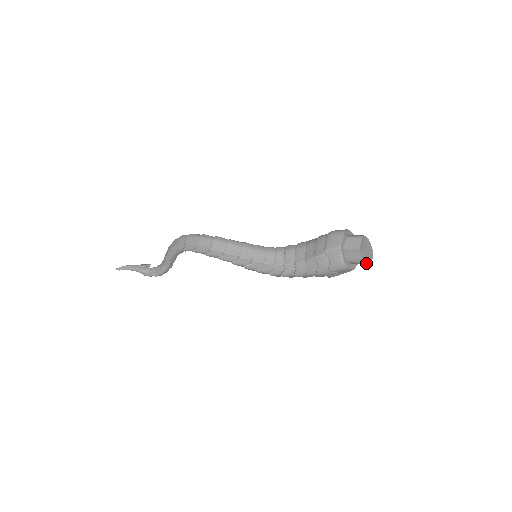
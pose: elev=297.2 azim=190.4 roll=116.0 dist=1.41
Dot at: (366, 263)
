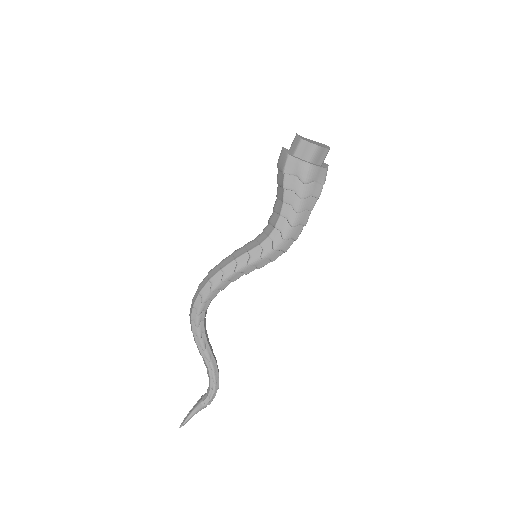
Dot at: (323, 147)
